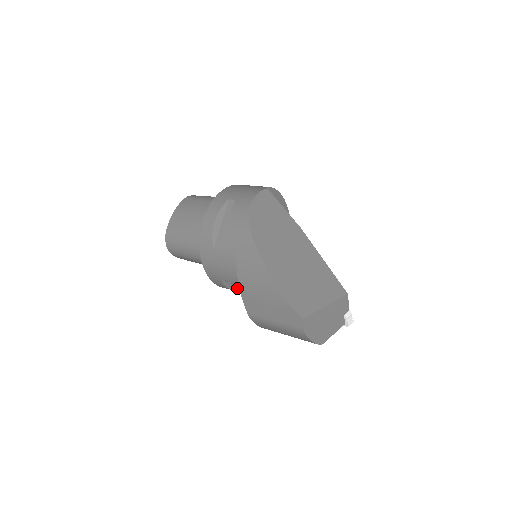
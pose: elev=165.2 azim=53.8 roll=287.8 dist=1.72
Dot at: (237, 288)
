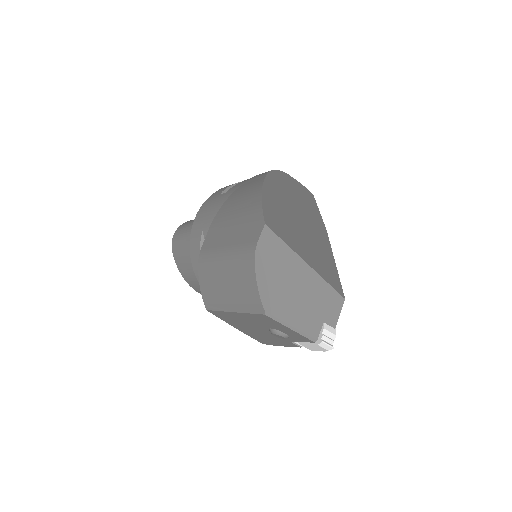
Dot at: occluded
